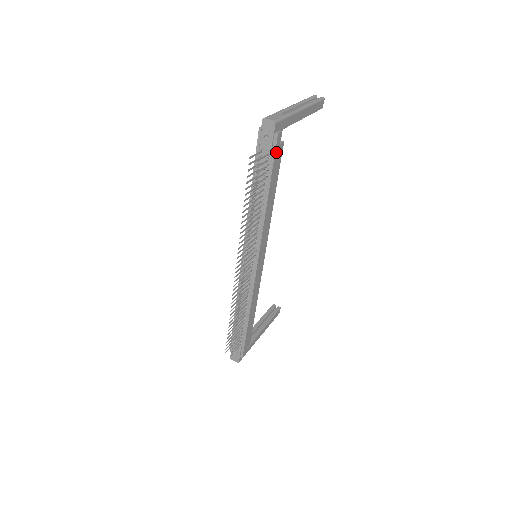
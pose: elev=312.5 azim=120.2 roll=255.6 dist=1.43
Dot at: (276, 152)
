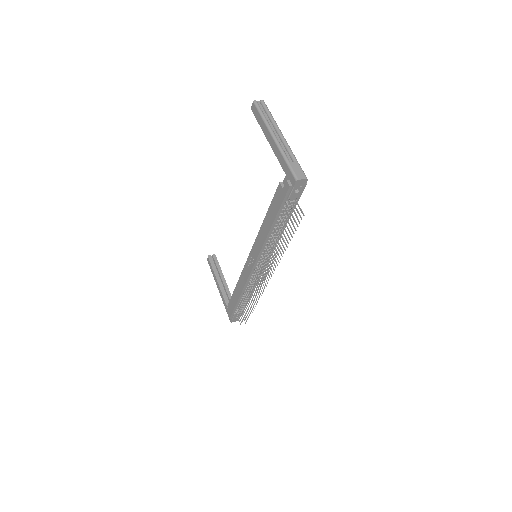
Dot at: occluded
